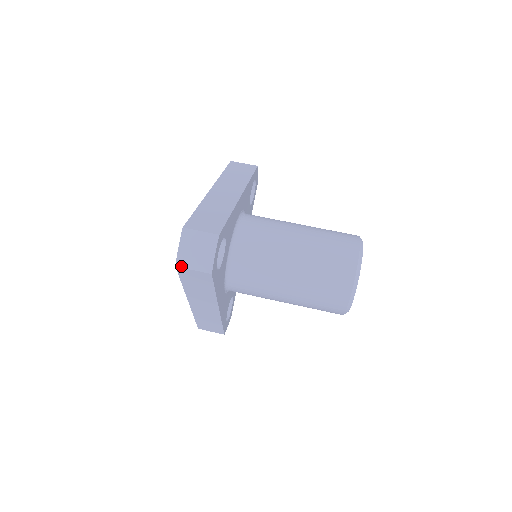
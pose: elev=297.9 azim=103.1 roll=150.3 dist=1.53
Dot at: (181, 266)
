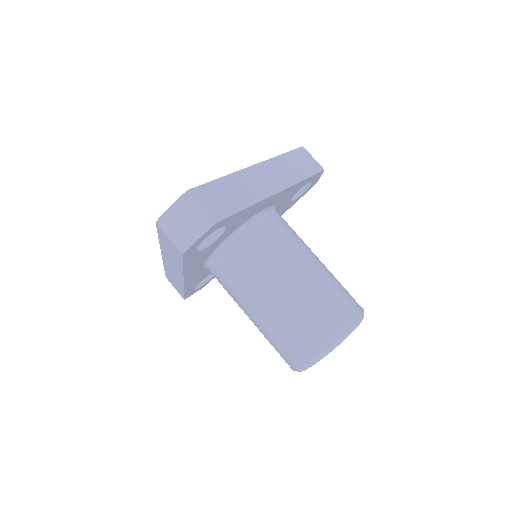
Dot at: (161, 226)
